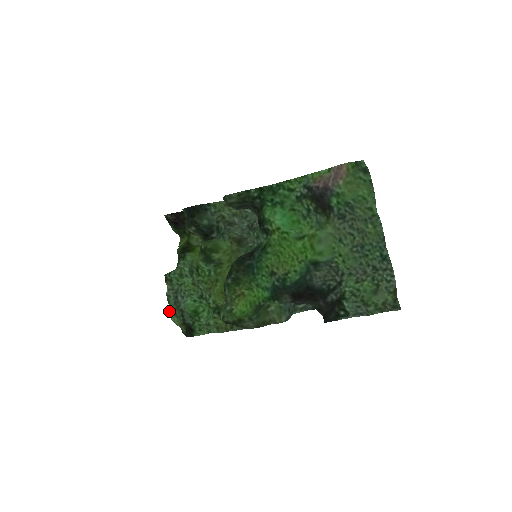
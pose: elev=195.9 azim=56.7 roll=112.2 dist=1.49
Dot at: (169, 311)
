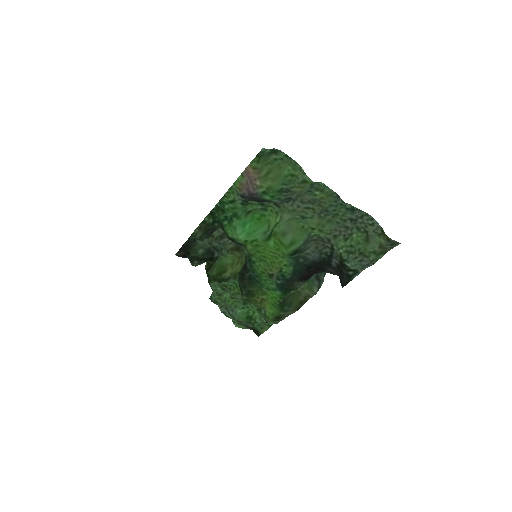
Dot at: occluded
